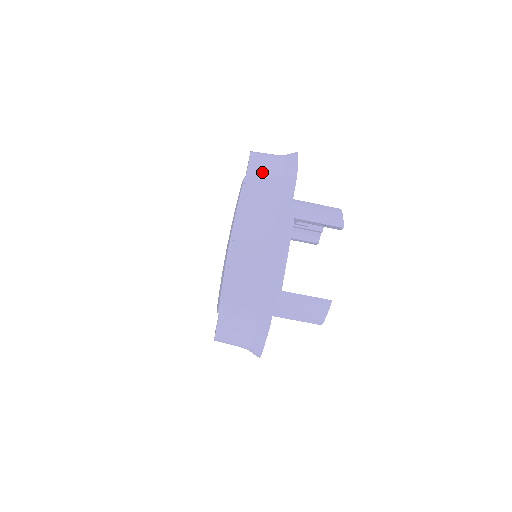
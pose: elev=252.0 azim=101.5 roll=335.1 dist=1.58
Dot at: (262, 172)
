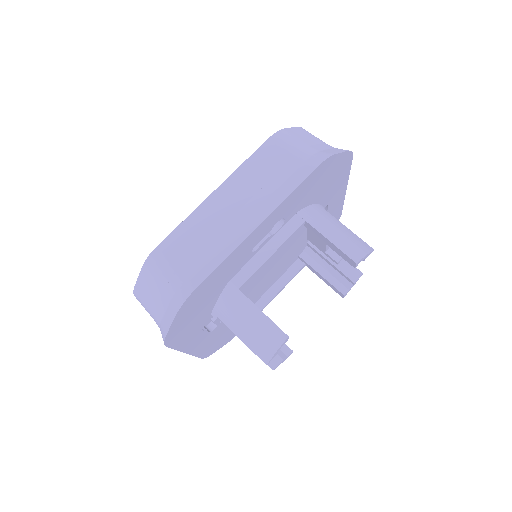
Dot at: (290, 142)
